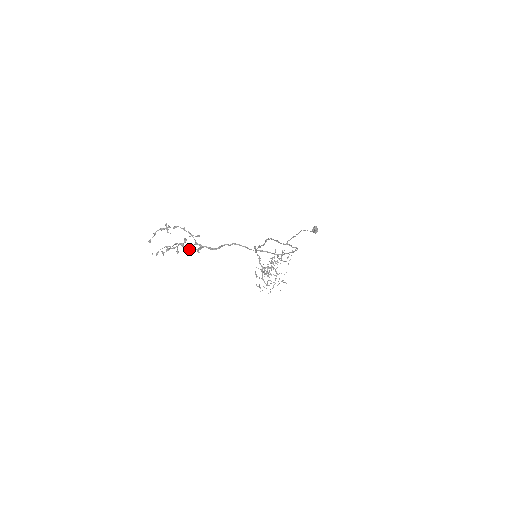
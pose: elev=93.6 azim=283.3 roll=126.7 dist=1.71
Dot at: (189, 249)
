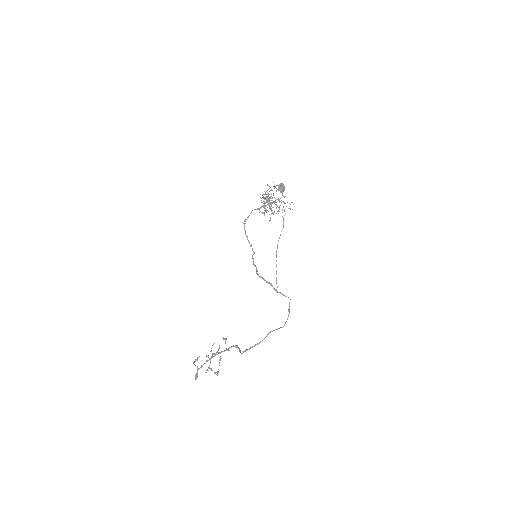
Dot at: (219, 346)
